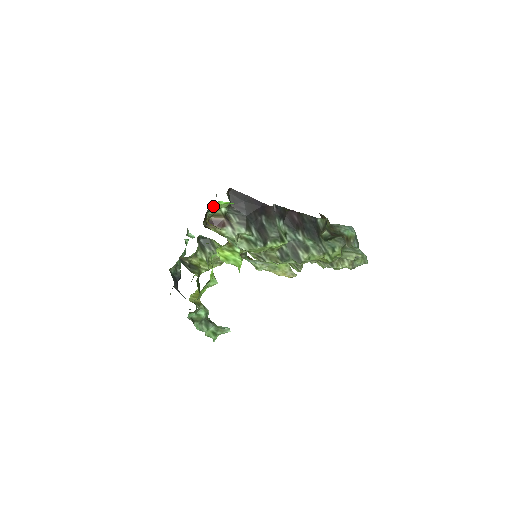
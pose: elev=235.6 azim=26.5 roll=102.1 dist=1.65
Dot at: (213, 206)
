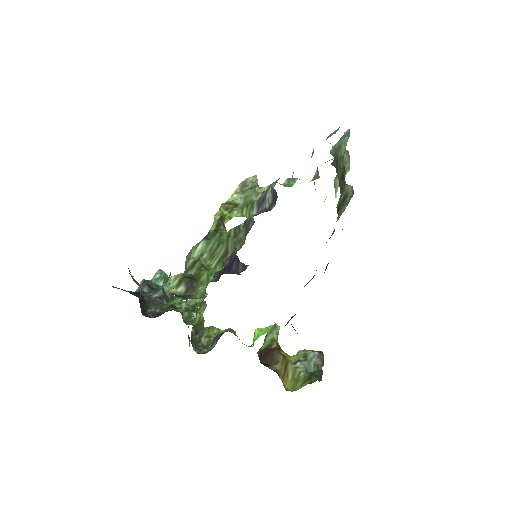
Dot at: occluded
